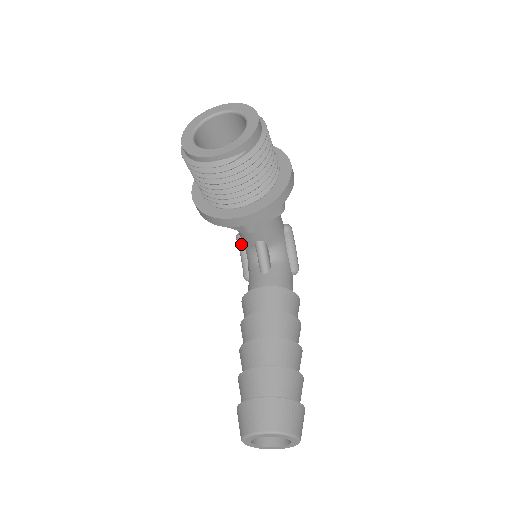
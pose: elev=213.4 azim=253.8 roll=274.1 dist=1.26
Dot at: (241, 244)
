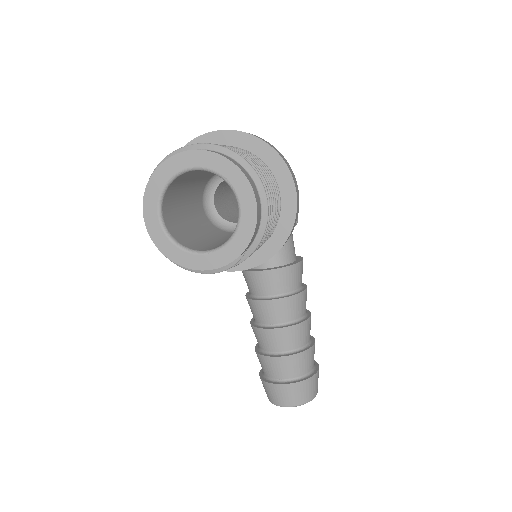
Dot at: occluded
